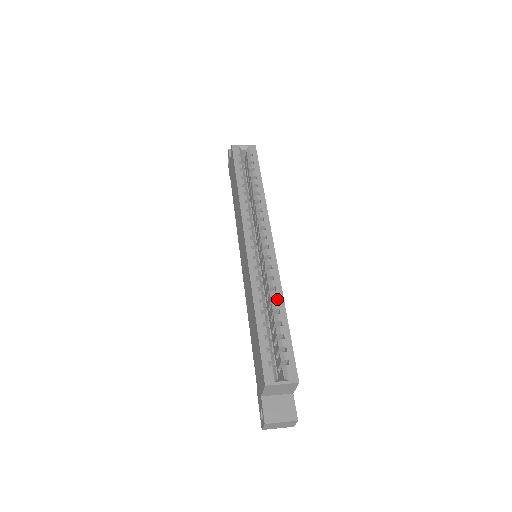
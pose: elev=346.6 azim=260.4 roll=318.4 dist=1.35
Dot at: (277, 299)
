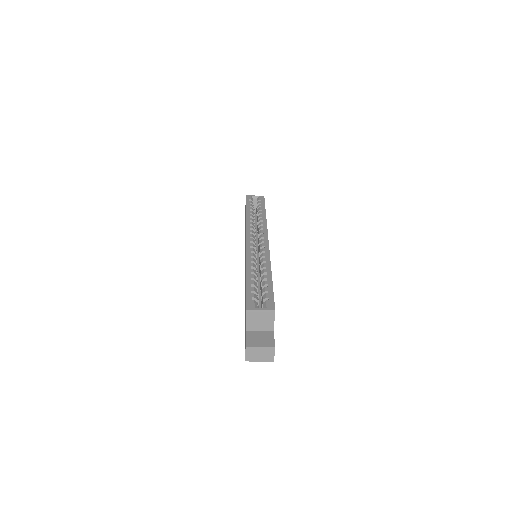
Dot at: (266, 268)
